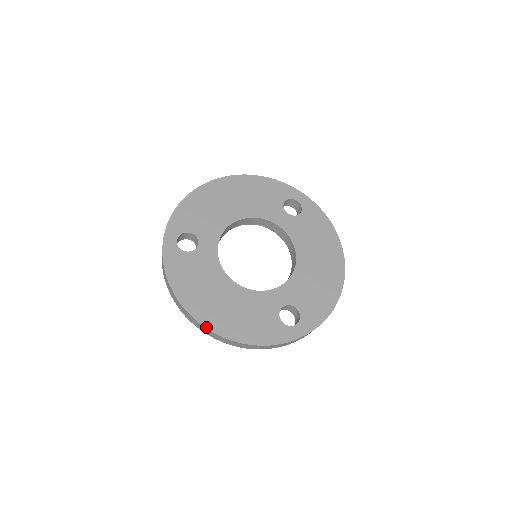
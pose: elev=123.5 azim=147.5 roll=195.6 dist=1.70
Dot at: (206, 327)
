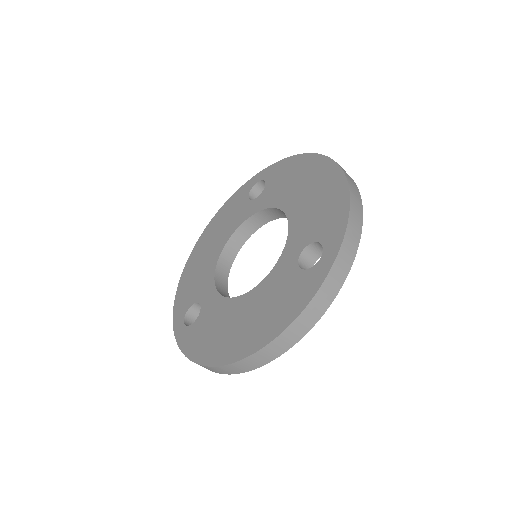
Dot at: (240, 359)
